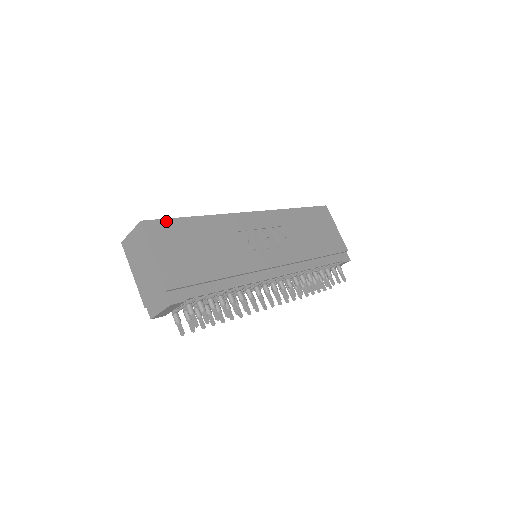
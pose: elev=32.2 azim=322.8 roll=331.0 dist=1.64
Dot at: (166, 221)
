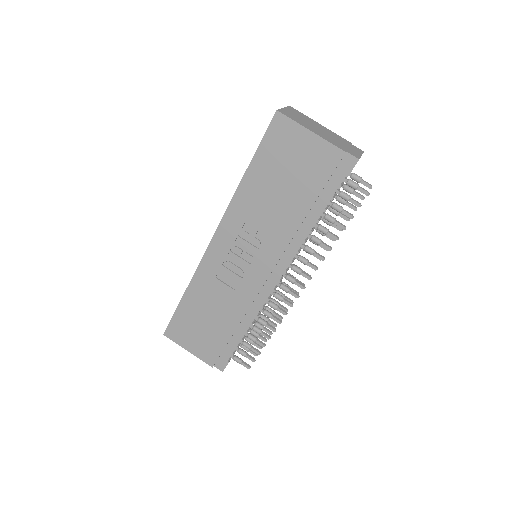
Dot at: (173, 321)
